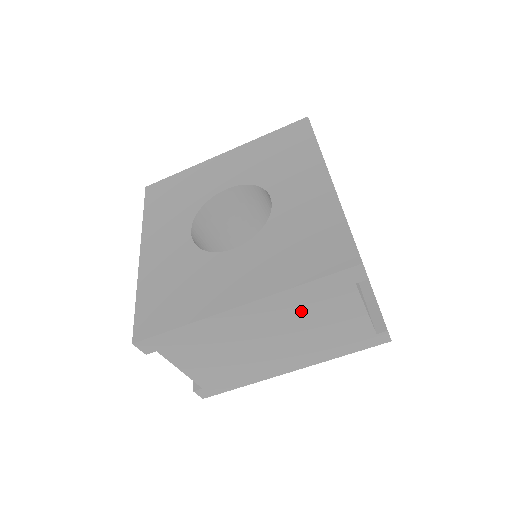
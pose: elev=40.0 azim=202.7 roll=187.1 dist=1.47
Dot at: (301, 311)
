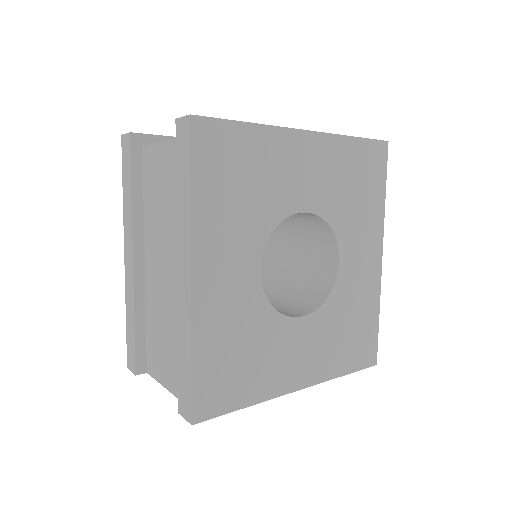
Dot at: occluded
